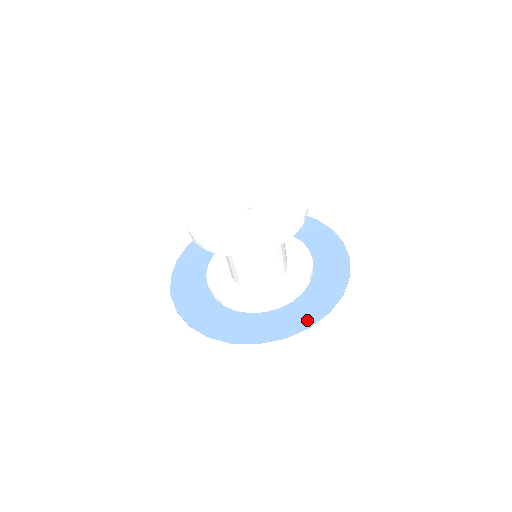
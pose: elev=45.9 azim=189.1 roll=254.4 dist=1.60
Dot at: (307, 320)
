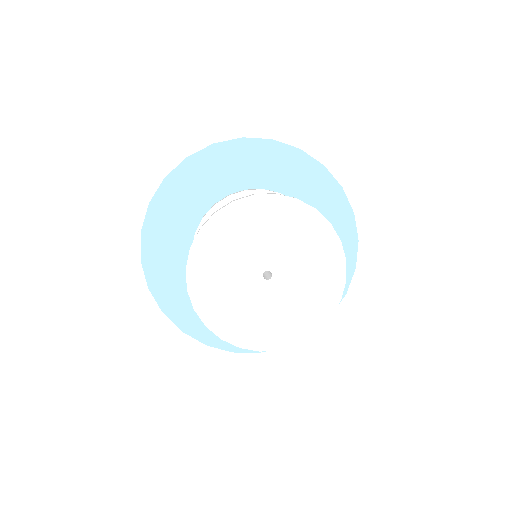
Dot at: occluded
